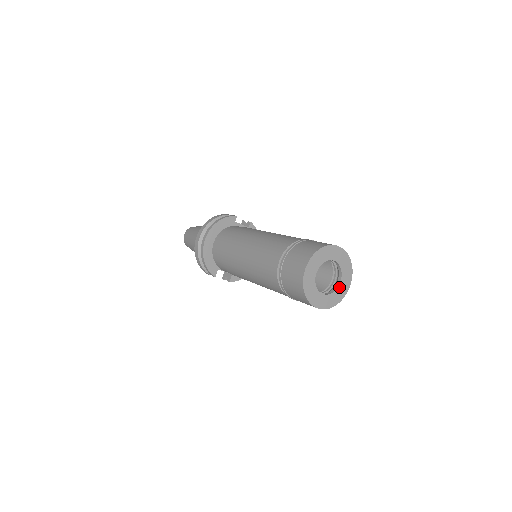
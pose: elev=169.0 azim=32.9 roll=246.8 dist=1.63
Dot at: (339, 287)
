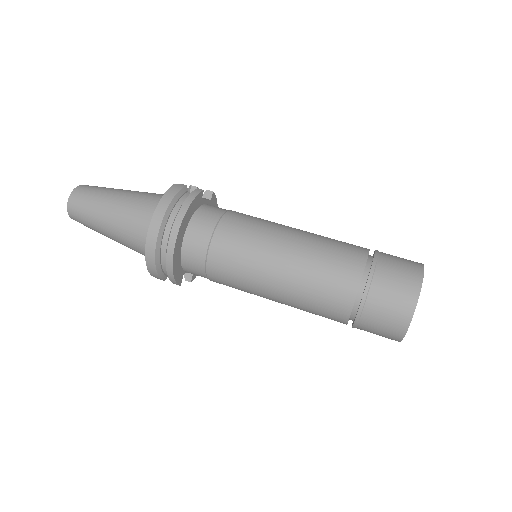
Dot at: occluded
